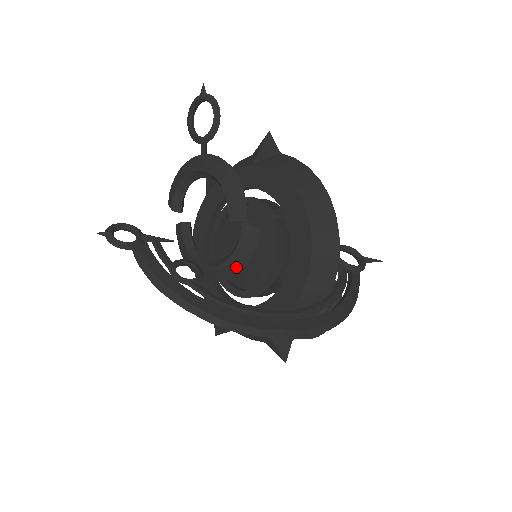
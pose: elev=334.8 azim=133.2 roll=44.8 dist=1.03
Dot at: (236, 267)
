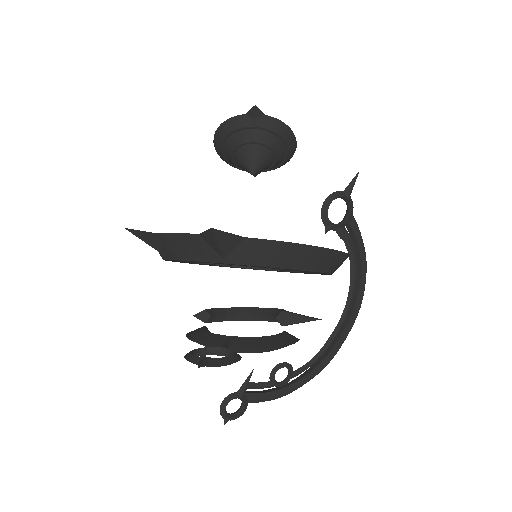
Dot at: occluded
